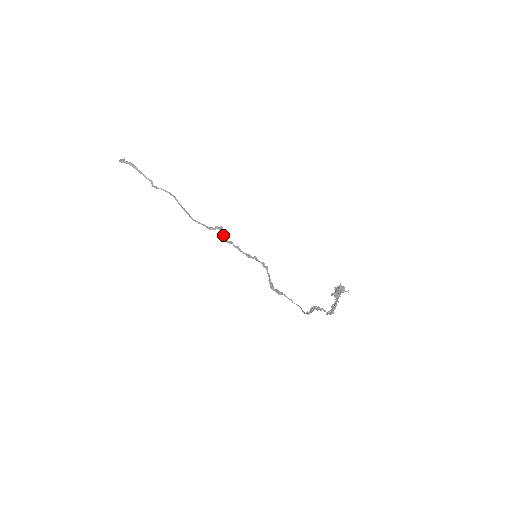
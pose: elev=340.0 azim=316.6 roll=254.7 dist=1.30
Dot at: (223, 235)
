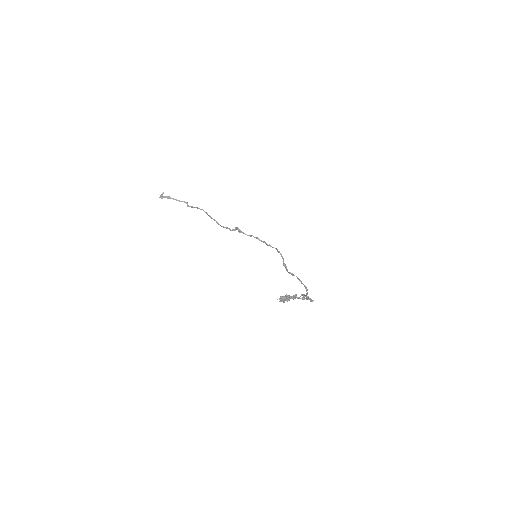
Dot at: occluded
